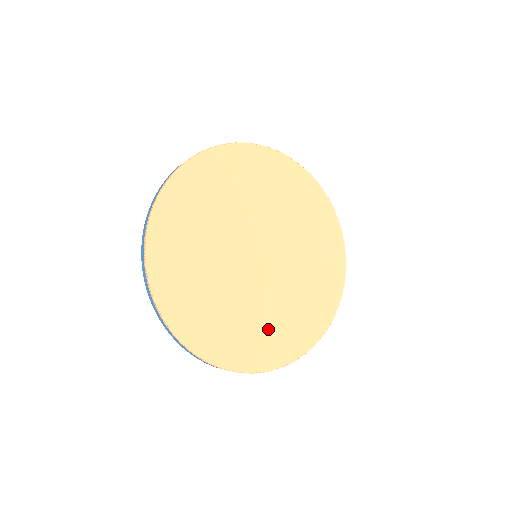
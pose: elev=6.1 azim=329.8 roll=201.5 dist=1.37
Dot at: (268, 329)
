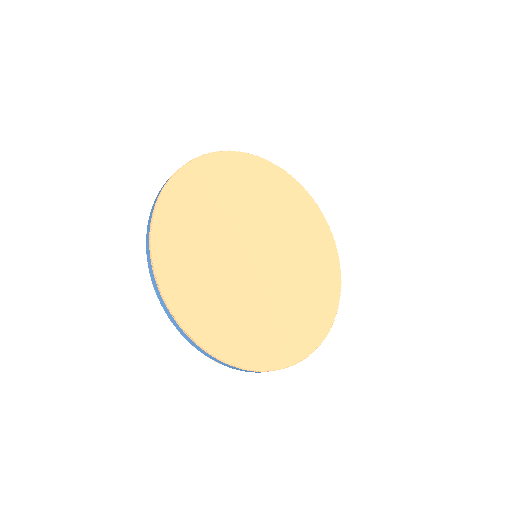
Dot at: (269, 327)
